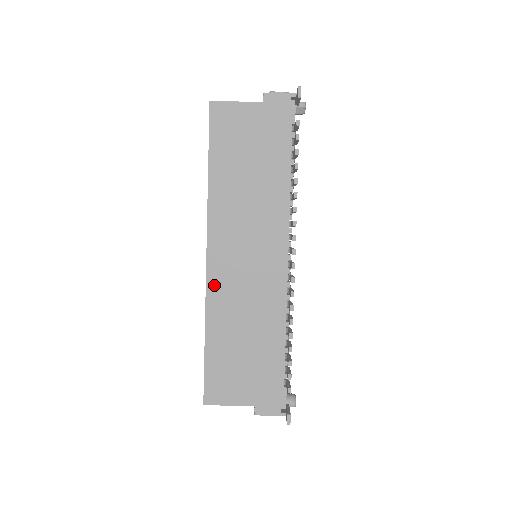
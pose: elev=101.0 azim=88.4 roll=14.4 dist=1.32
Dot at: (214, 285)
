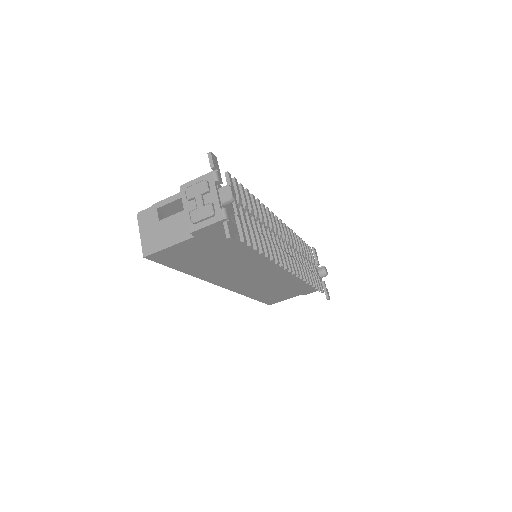
Dot at: (239, 290)
